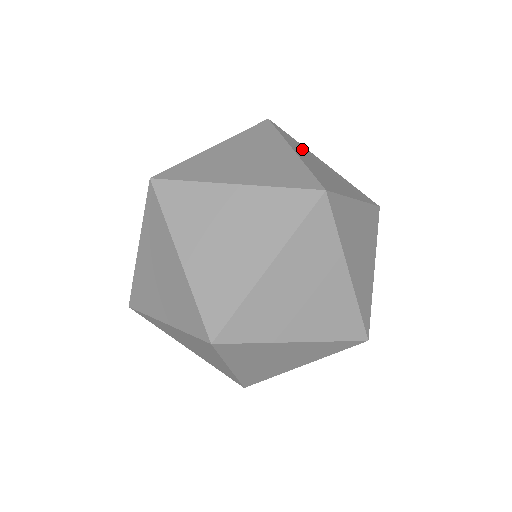
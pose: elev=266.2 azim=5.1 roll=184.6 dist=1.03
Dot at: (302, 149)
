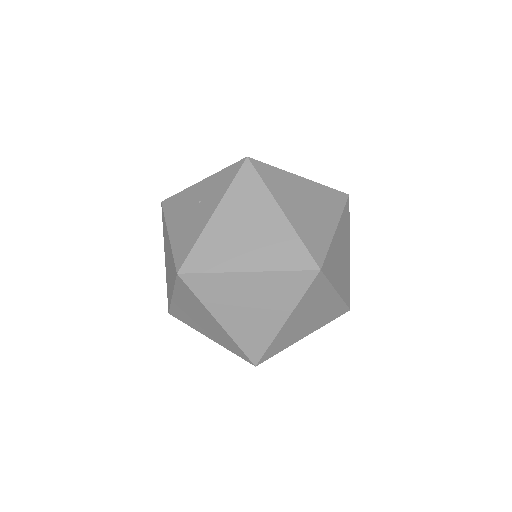
Dot at: (284, 185)
